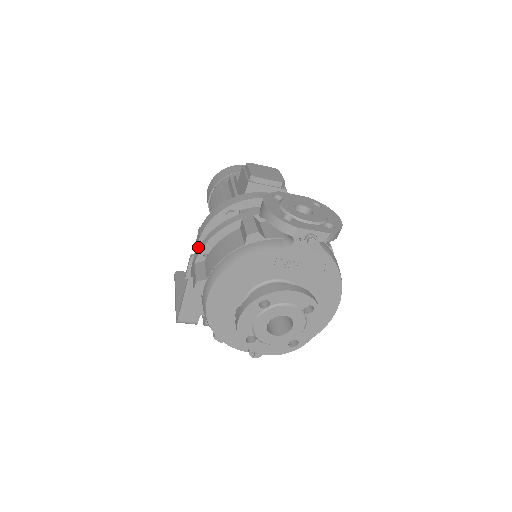
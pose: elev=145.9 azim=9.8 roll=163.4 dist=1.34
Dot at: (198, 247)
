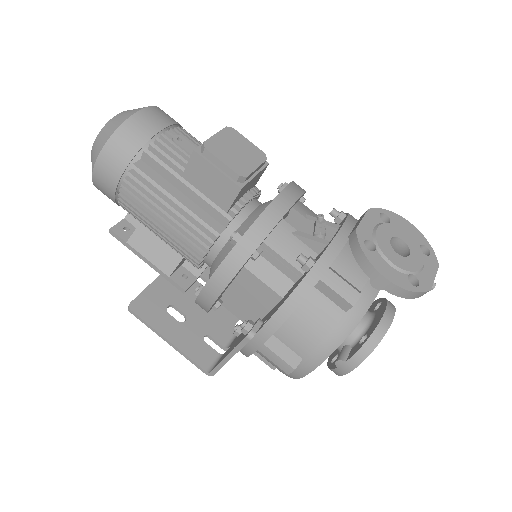
Dot at: (214, 302)
